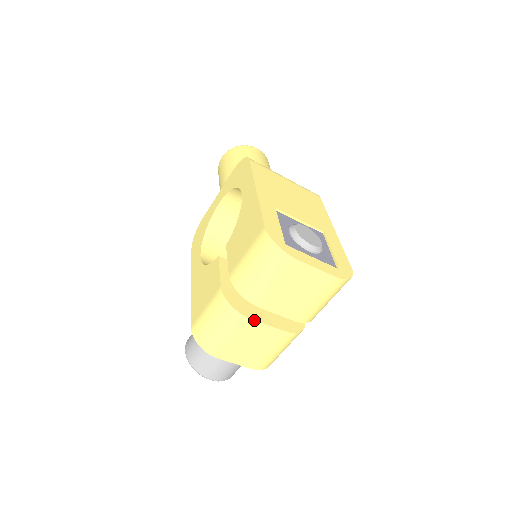
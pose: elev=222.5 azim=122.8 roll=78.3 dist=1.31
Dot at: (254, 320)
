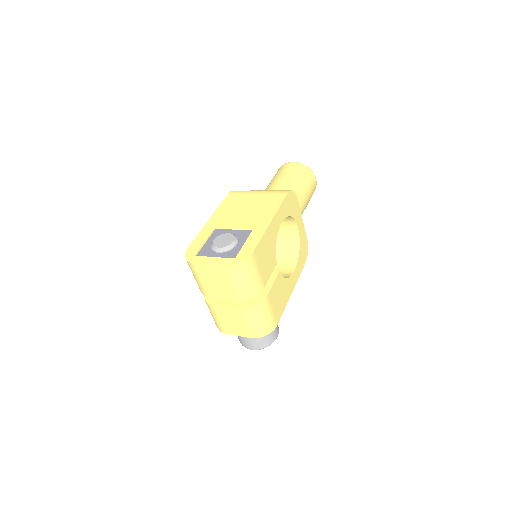
Dot at: (217, 306)
